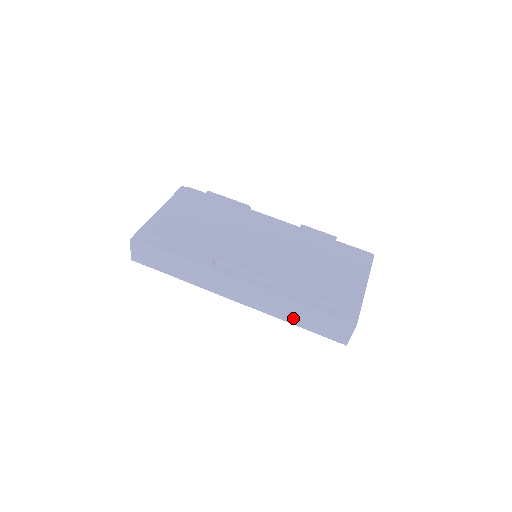
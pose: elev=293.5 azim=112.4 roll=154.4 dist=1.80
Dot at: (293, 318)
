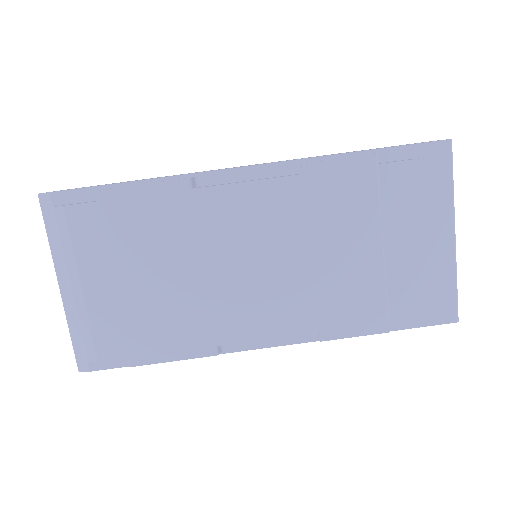
Dot at: occluded
